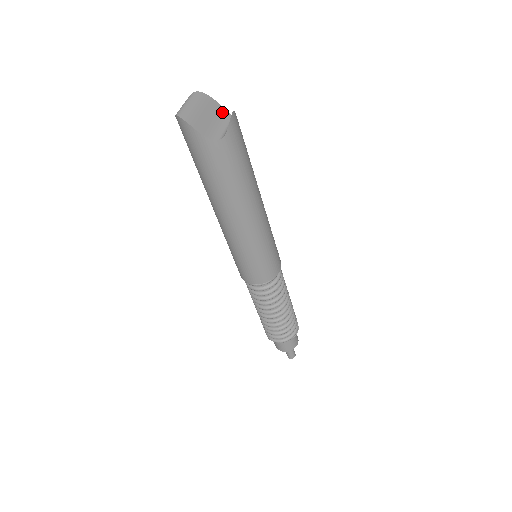
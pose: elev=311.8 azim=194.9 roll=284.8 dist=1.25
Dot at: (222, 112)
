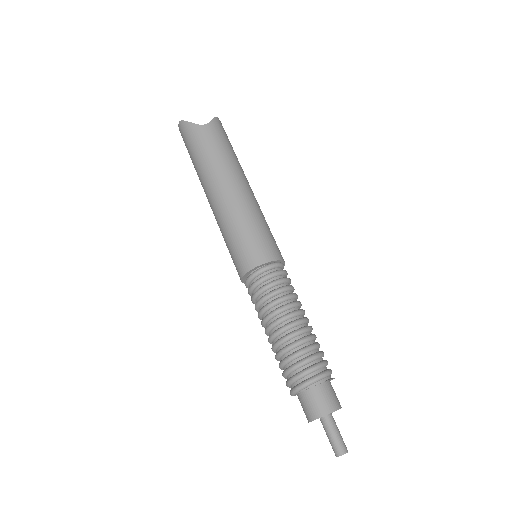
Dot at: occluded
